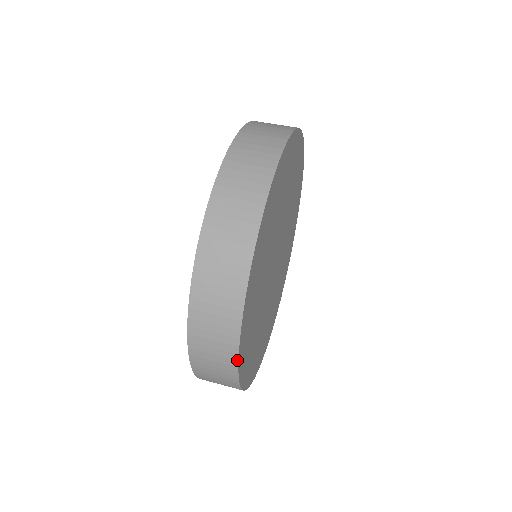
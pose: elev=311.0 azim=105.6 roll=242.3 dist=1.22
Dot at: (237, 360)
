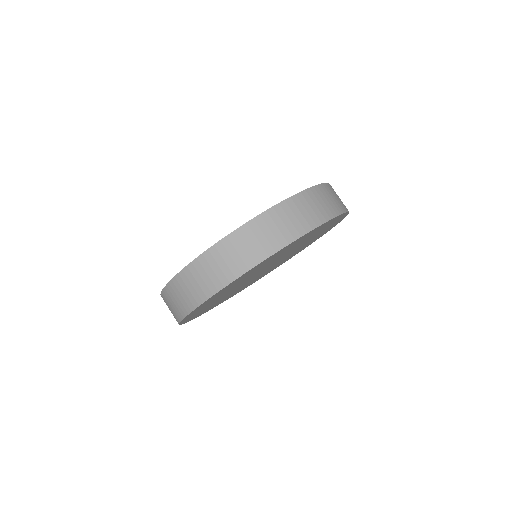
Dot at: (195, 308)
